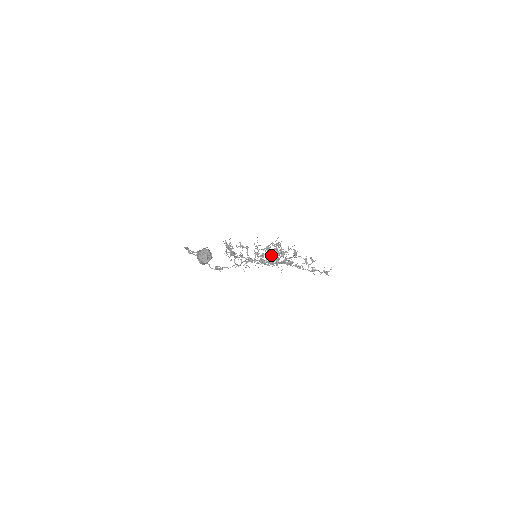
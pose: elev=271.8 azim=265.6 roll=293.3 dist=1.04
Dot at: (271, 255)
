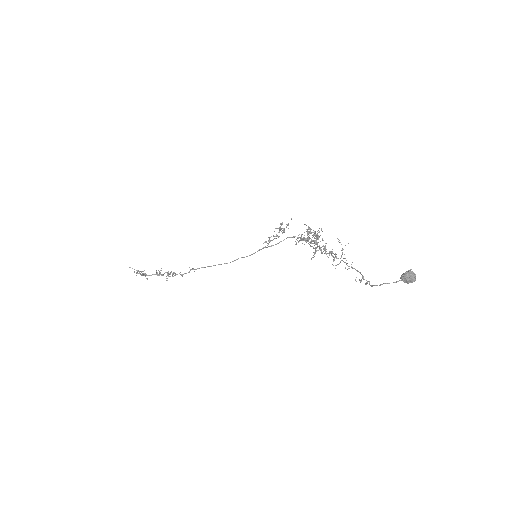
Dot at: occluded
